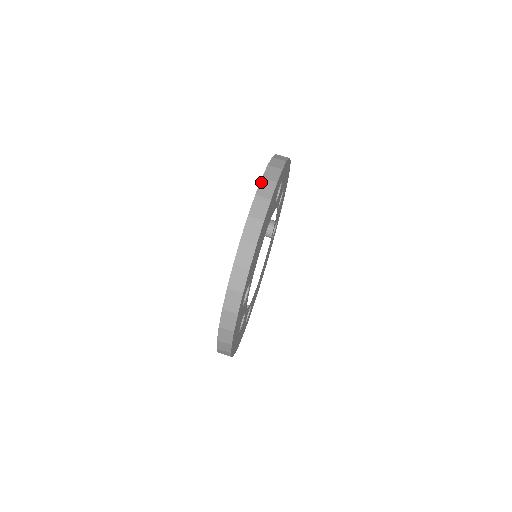
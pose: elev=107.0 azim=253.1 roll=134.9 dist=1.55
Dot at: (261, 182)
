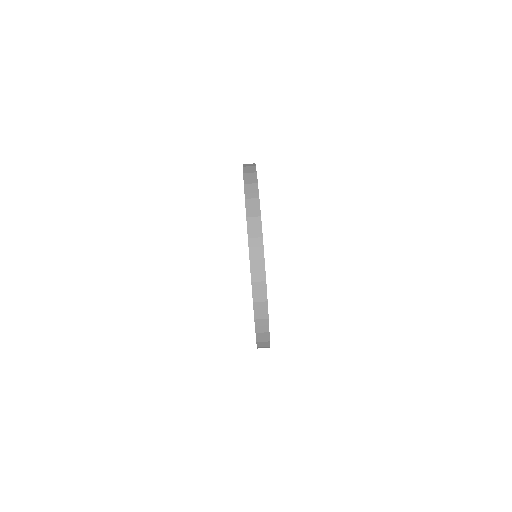
Dot at: (244, 176)
